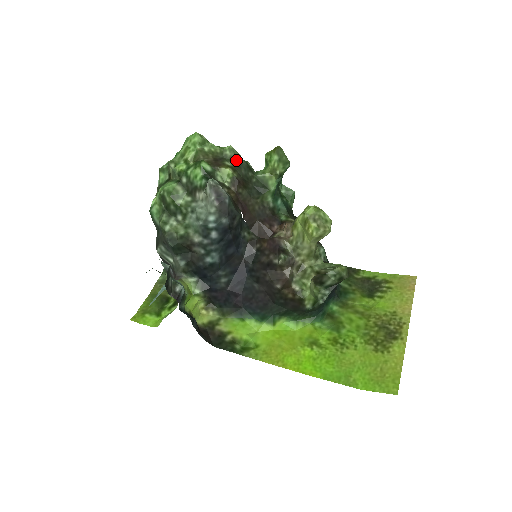
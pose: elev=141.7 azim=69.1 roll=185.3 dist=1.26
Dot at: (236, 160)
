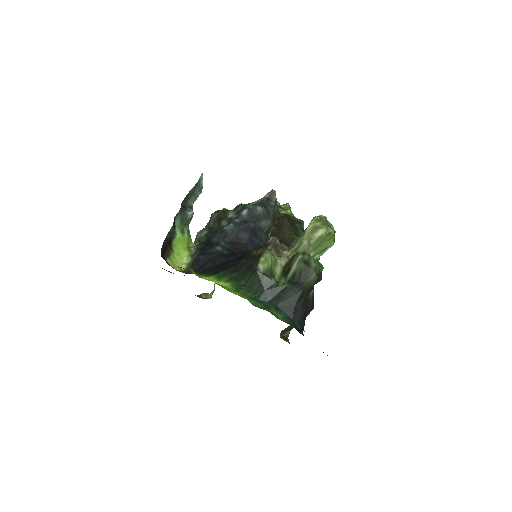
Dot at: (299, 222)
